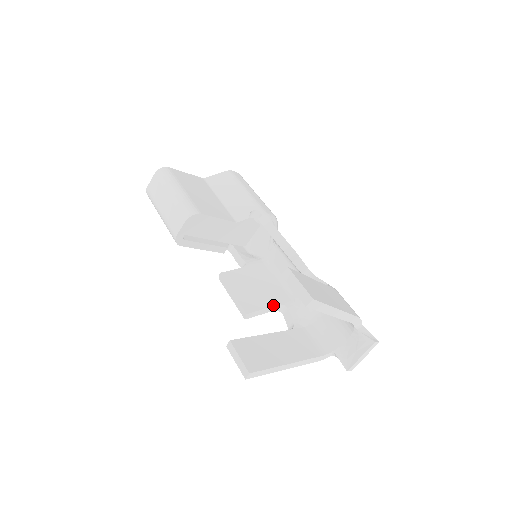
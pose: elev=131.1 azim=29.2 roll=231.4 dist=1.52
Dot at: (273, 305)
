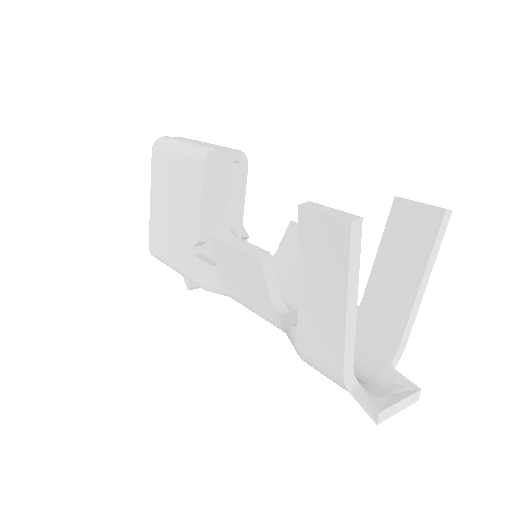
Dot at: (279, 291)
